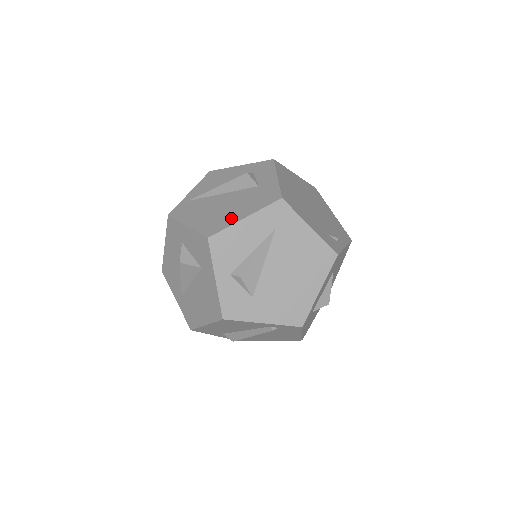
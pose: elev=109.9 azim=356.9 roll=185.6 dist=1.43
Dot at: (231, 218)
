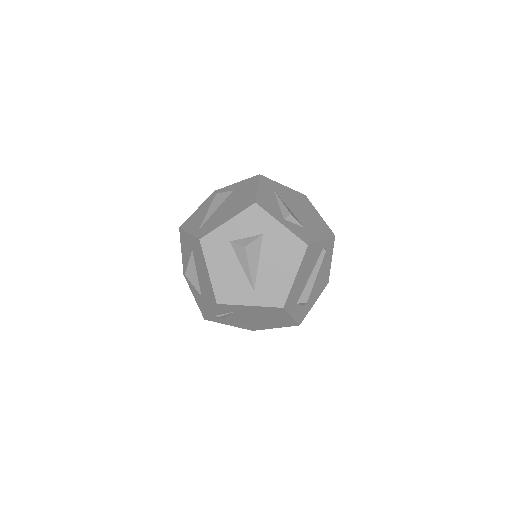
Dot at: (250, 195)
